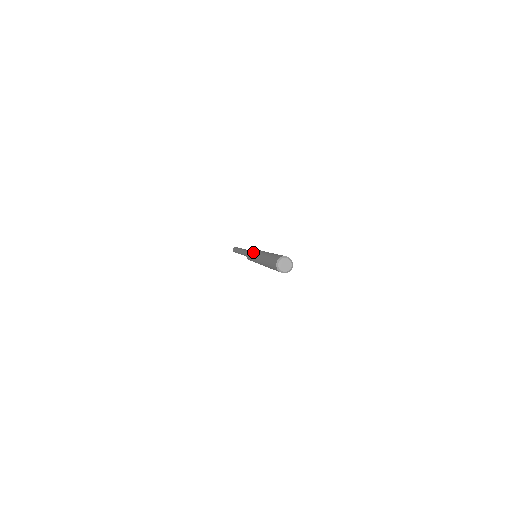
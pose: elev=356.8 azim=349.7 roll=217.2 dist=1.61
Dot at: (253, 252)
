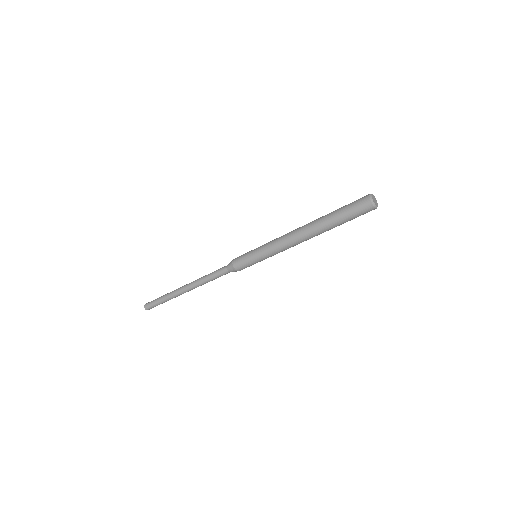
Dot at: occluded
